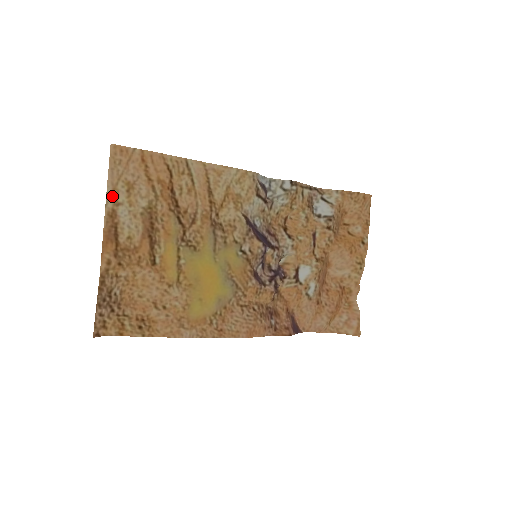
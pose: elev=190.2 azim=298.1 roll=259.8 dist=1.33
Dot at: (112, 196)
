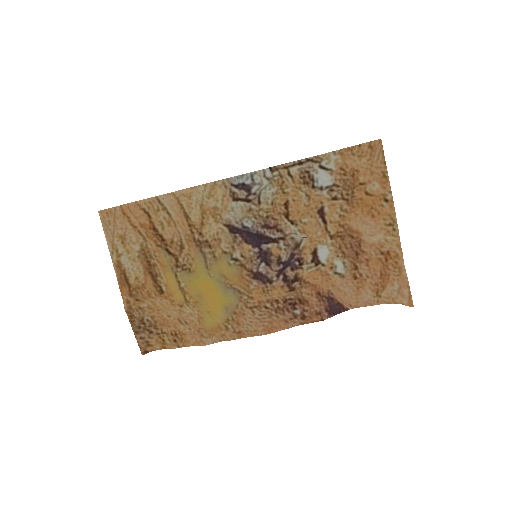
Dot at: (113, 251)
